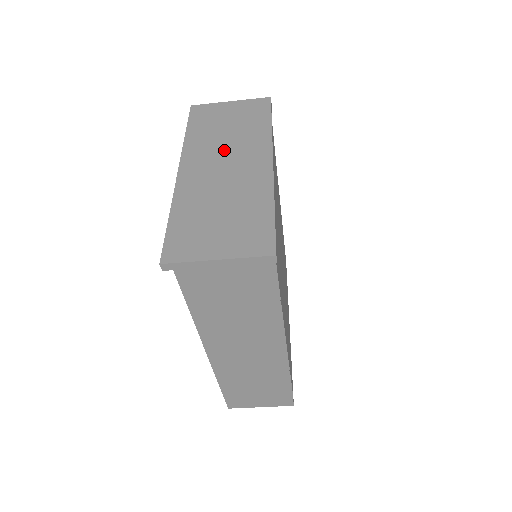
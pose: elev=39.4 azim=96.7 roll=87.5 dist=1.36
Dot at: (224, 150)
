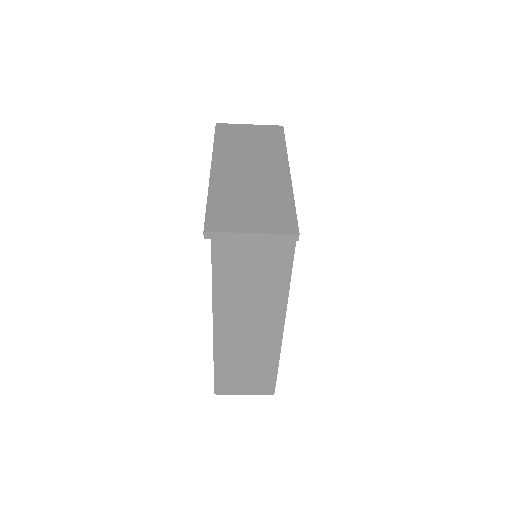
Dot at: (248, 158)
